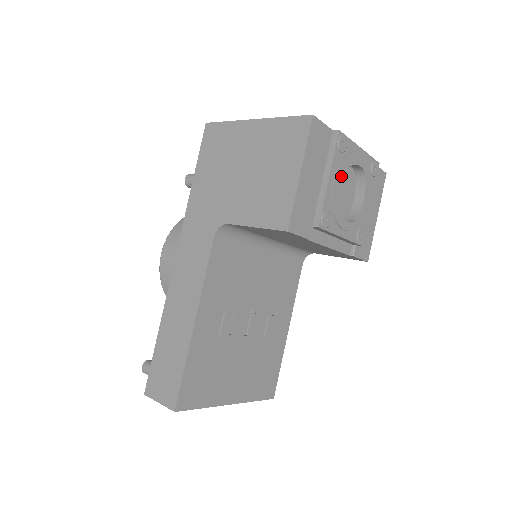
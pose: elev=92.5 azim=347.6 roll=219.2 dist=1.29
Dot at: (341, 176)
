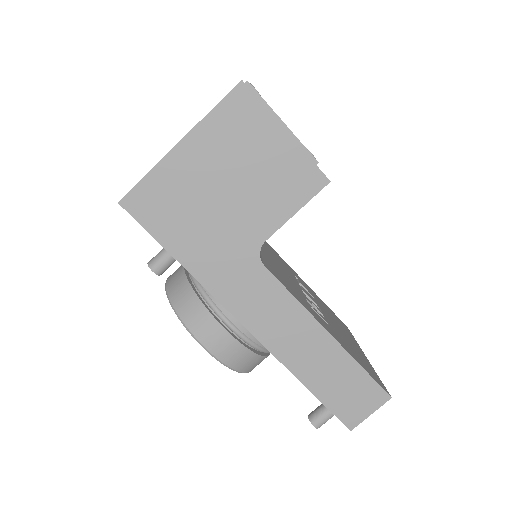
Dot at: occluded
